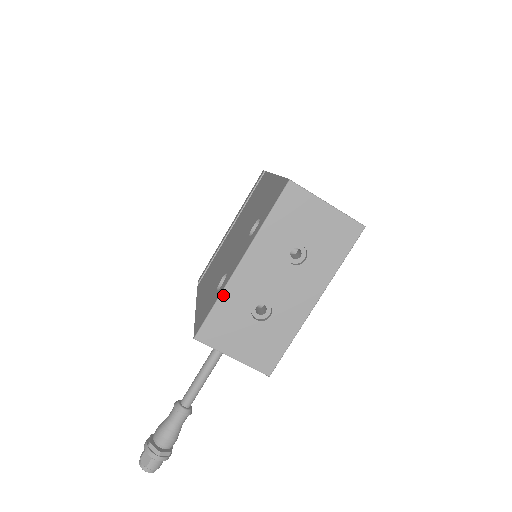
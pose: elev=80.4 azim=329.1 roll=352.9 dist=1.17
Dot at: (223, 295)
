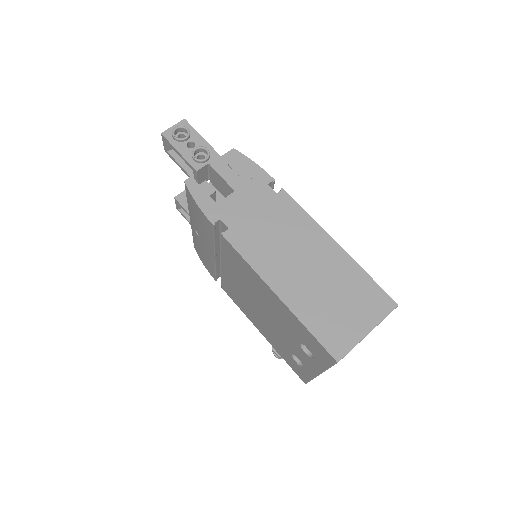
Dot at: occluded
